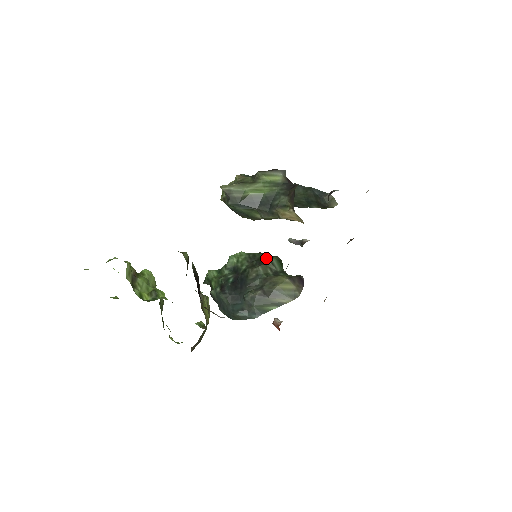
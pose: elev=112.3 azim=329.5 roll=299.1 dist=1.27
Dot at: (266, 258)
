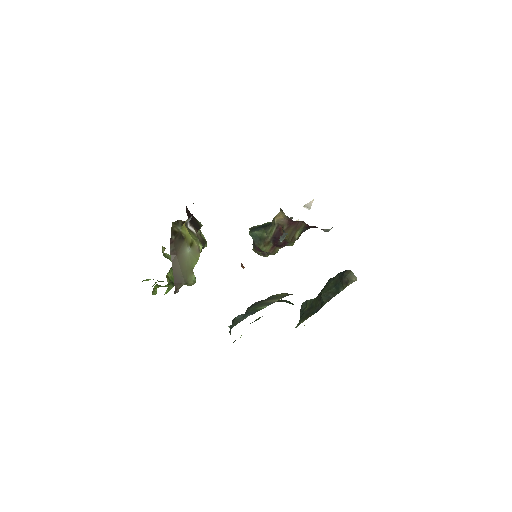
Dot at: occluded
